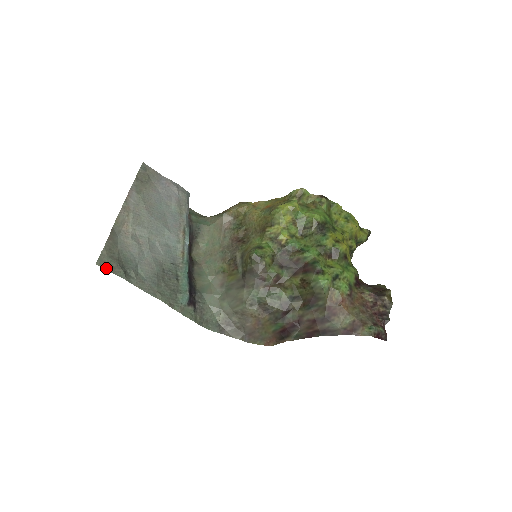
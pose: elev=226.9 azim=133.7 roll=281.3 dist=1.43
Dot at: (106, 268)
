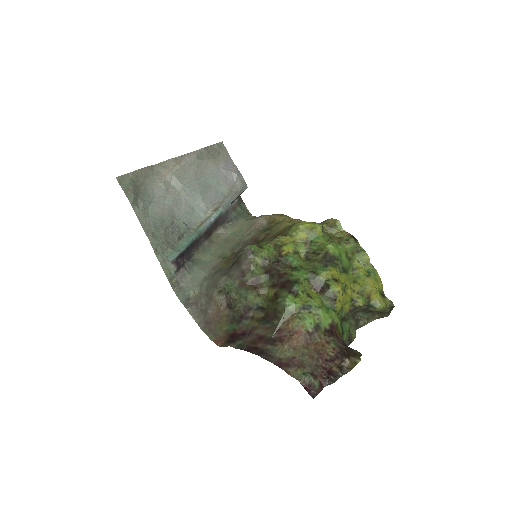
Dot at: (122, 185)
